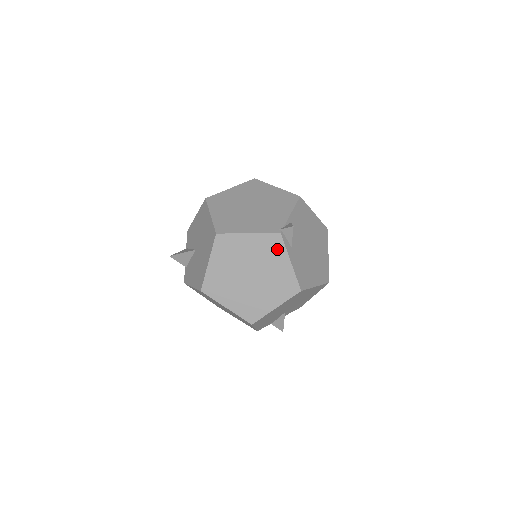
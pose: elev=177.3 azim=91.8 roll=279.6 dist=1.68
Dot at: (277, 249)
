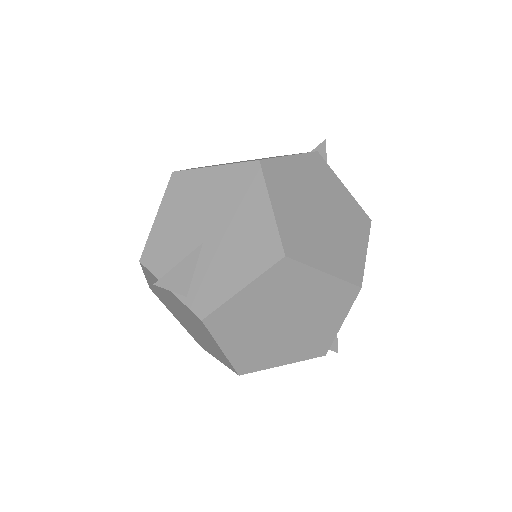
Dot at: (325, 172)
